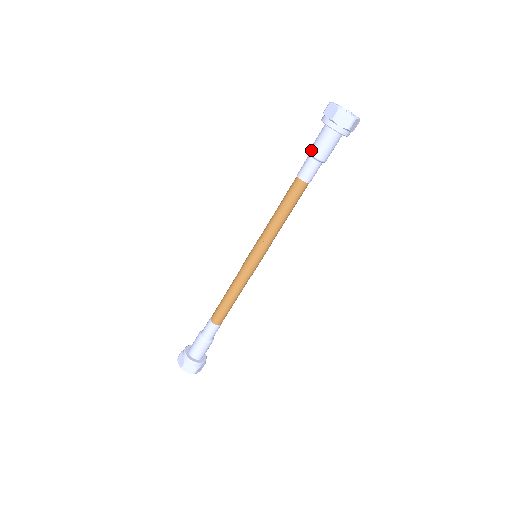
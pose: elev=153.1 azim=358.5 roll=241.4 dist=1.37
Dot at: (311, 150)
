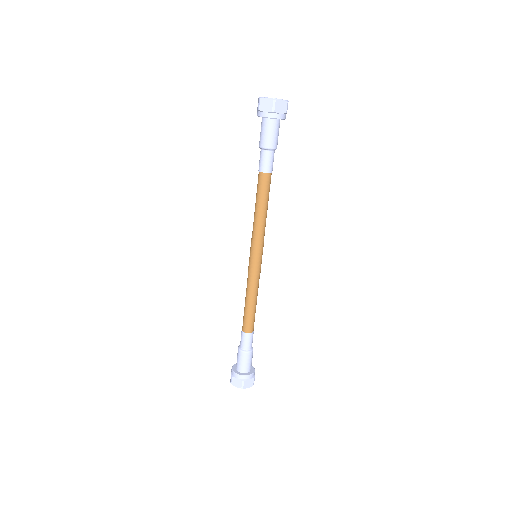
Dot at: (263, 145)
